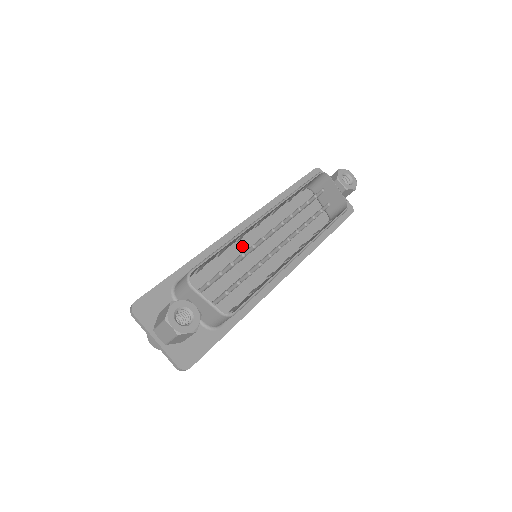
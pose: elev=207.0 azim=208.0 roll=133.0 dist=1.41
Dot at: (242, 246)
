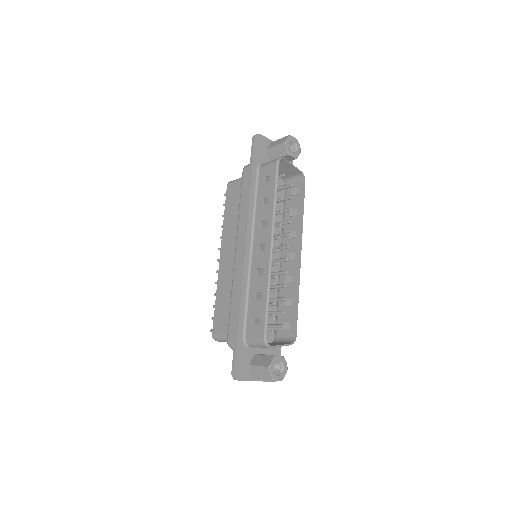
Dot at: occluded
